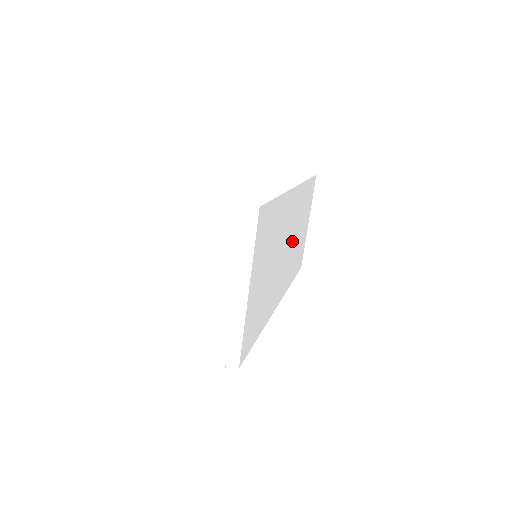
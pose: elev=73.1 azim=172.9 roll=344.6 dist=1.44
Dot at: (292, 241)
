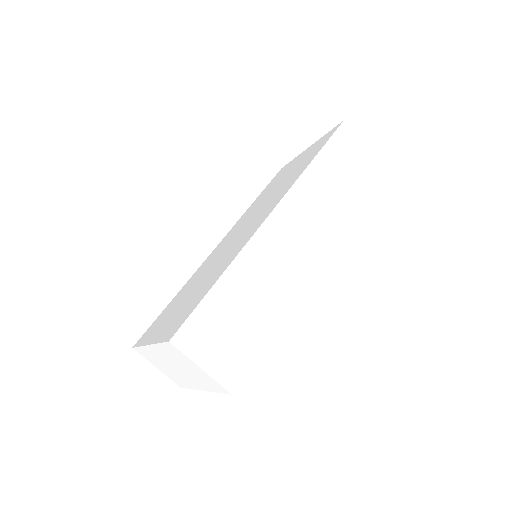
Dot at: occluded
